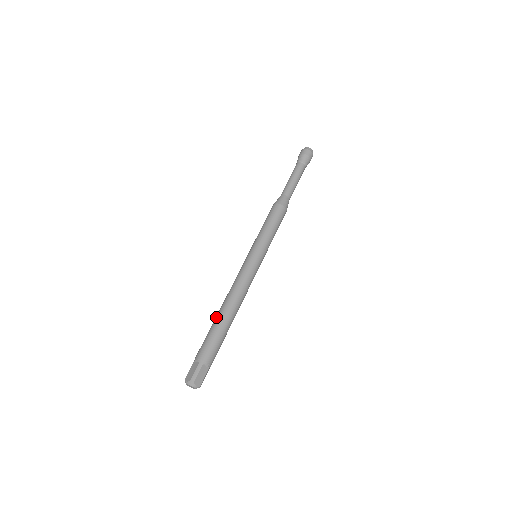
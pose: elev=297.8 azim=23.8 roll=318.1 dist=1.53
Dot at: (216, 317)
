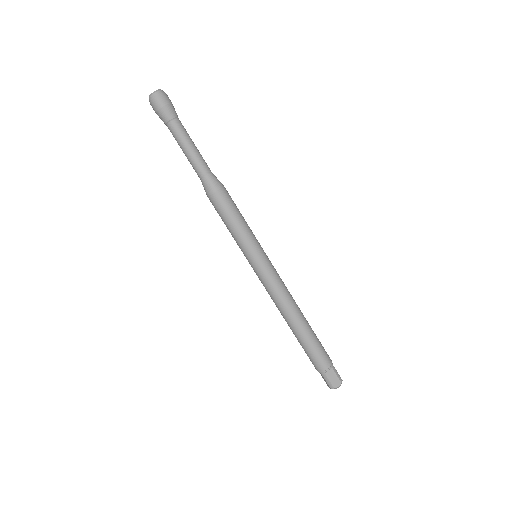
Dot at: occluded
